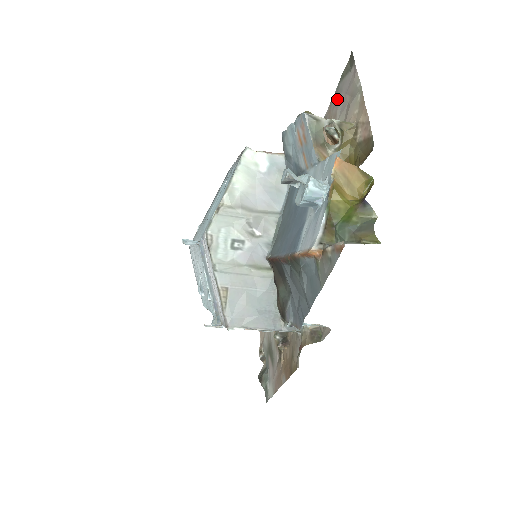
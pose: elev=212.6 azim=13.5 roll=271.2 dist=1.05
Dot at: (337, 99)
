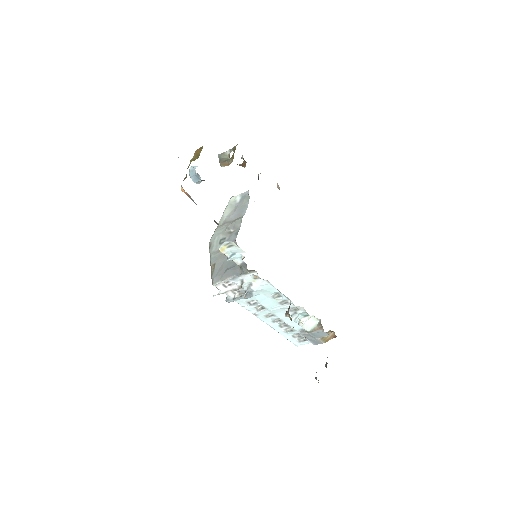
Dot at: occluded
